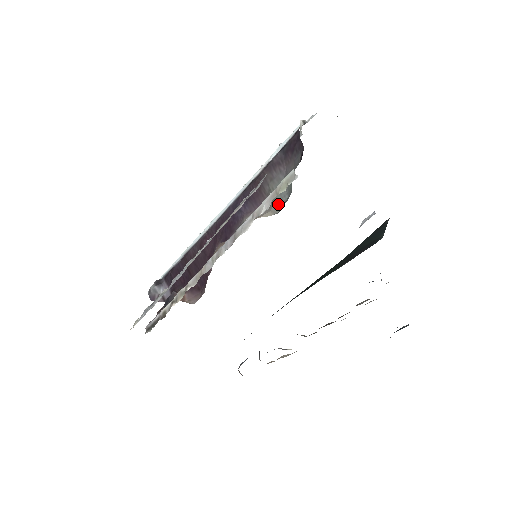
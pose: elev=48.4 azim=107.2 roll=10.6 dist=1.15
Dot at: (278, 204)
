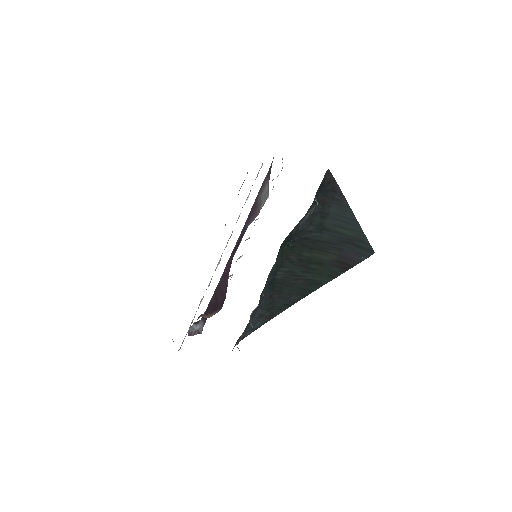
Dot at: (264, 203)
